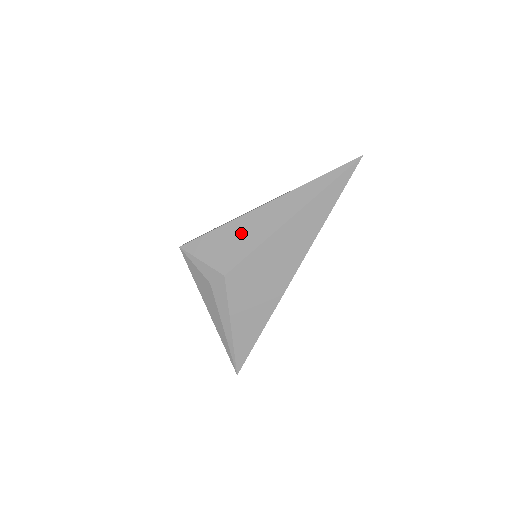
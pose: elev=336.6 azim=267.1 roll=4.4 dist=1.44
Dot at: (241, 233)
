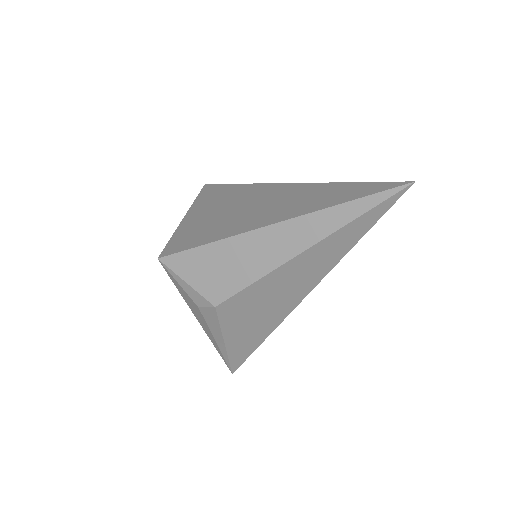
Dot at: (236, 258)
